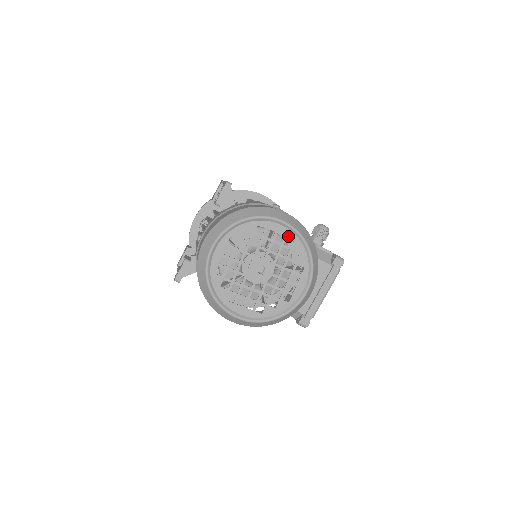
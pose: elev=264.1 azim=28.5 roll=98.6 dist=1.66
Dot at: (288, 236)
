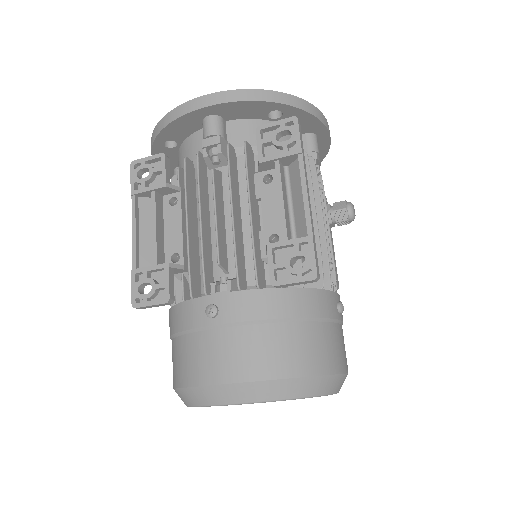
Dot at: occluded
